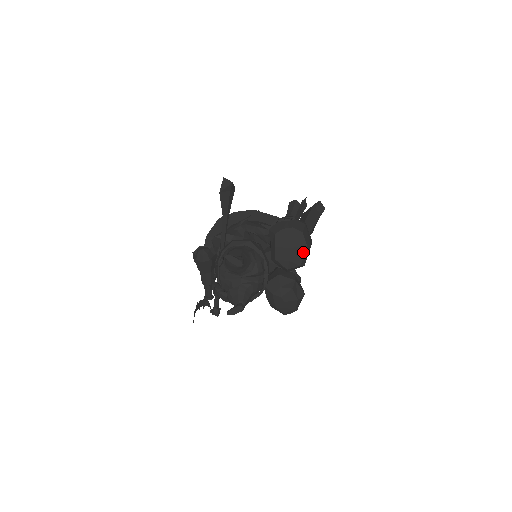
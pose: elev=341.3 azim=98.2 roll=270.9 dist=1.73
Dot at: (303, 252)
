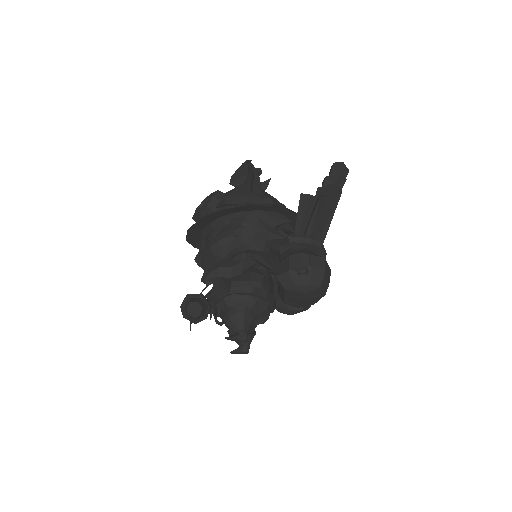
Dot at: (319, 298)
